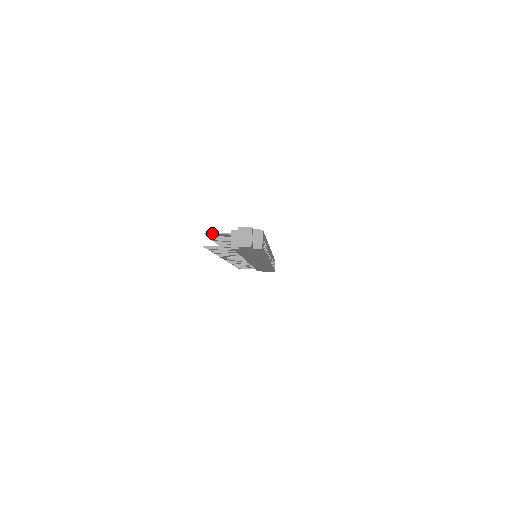
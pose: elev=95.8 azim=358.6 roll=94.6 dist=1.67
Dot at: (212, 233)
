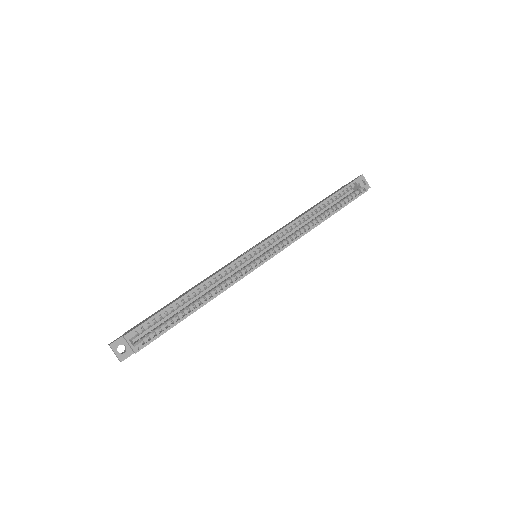
Dot at: occluded
